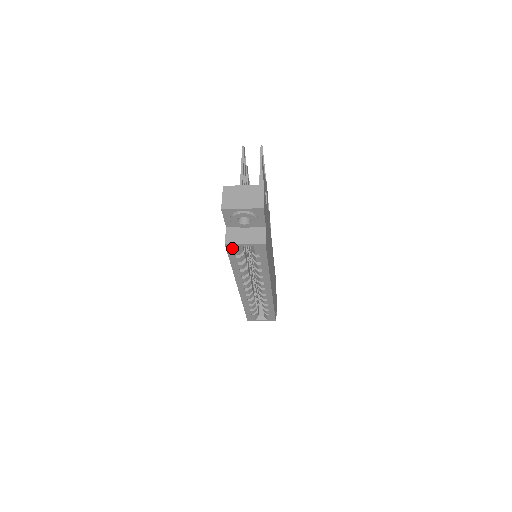
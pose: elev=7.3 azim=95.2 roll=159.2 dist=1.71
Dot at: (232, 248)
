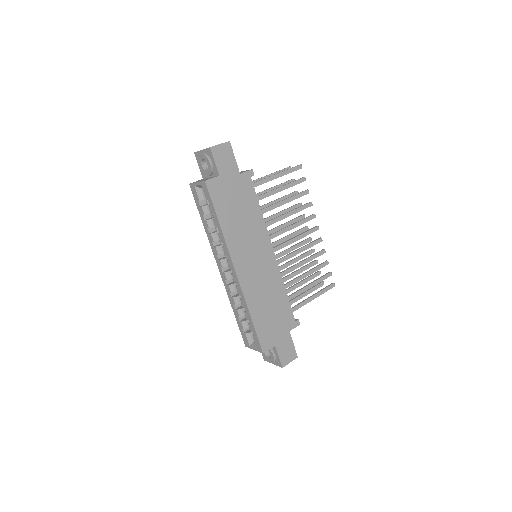
Dot at: (194, 190)
